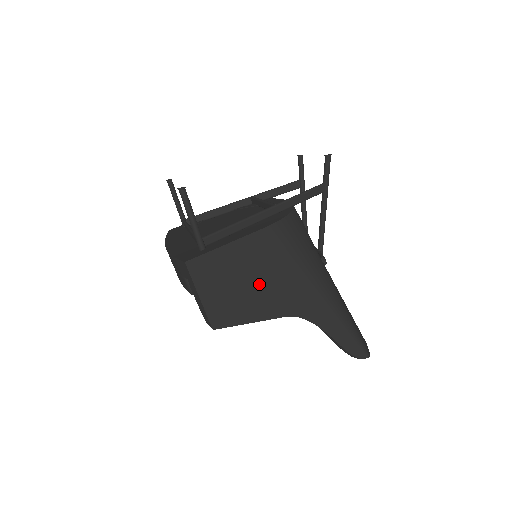
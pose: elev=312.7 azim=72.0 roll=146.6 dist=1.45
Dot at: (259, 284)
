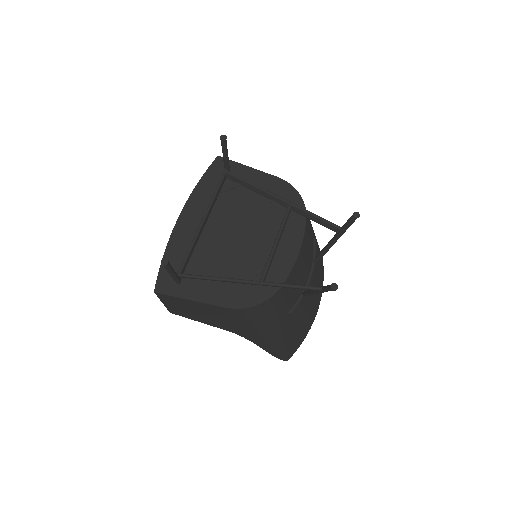
Dot at: (212, 318)
